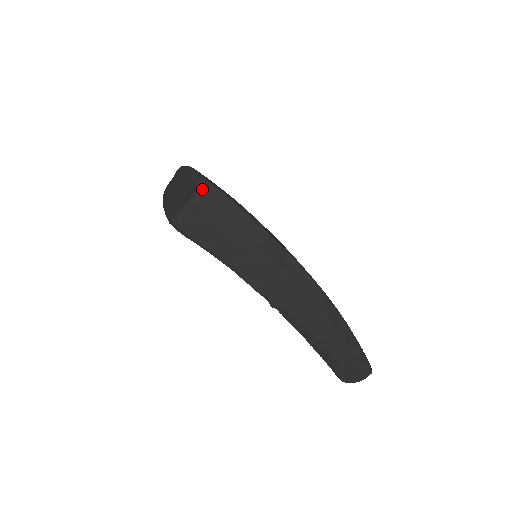
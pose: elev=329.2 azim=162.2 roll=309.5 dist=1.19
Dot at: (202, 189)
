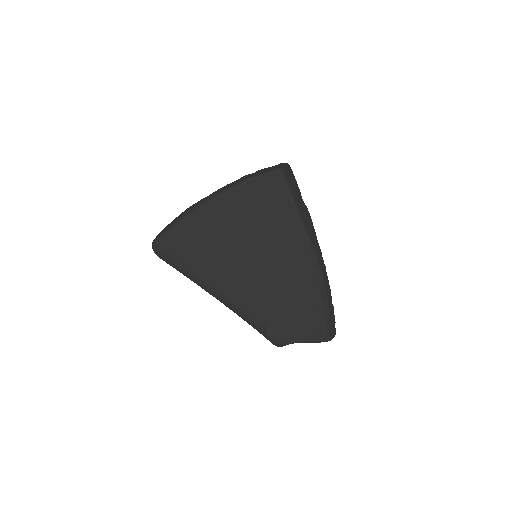
Dot at: occluded
